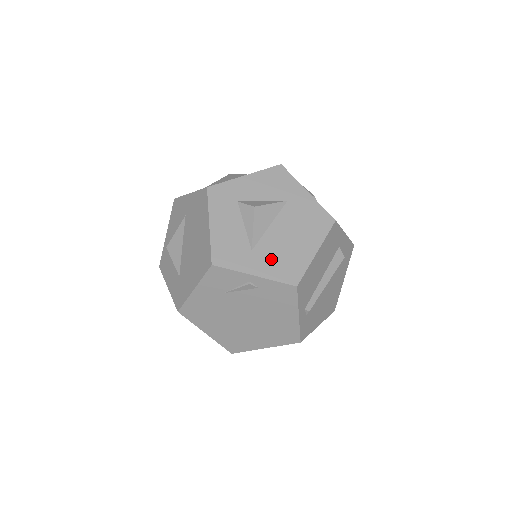
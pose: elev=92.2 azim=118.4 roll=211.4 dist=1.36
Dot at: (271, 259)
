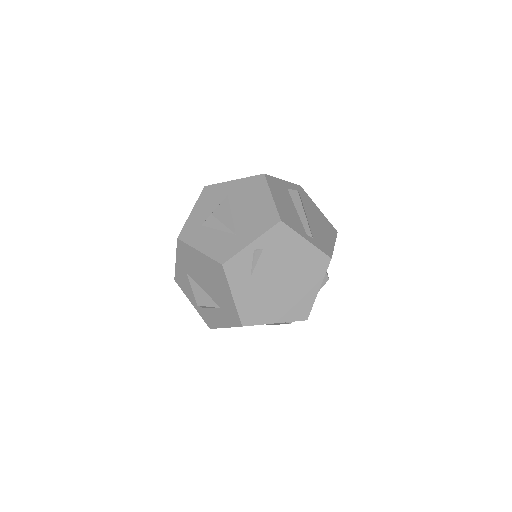
Dot at: (251, 226)
